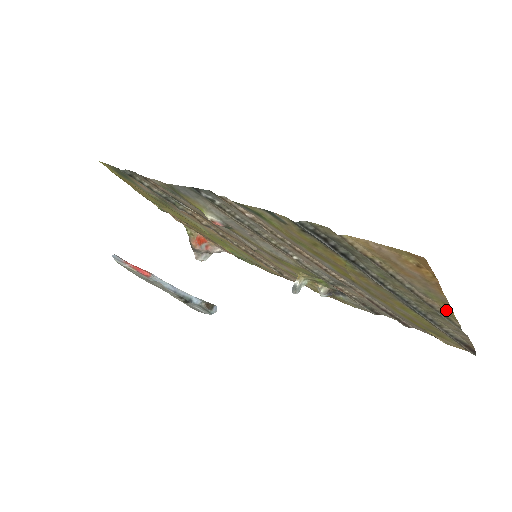
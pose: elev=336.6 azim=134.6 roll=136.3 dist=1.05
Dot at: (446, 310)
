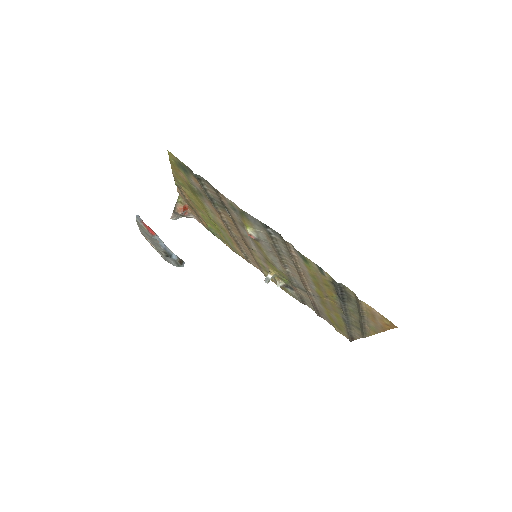
Dot at: (371, 333)
